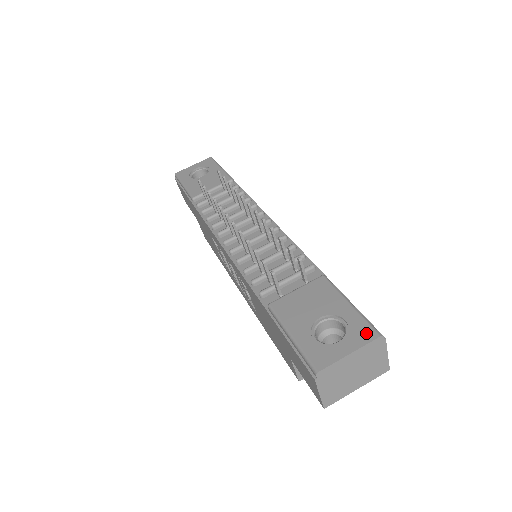
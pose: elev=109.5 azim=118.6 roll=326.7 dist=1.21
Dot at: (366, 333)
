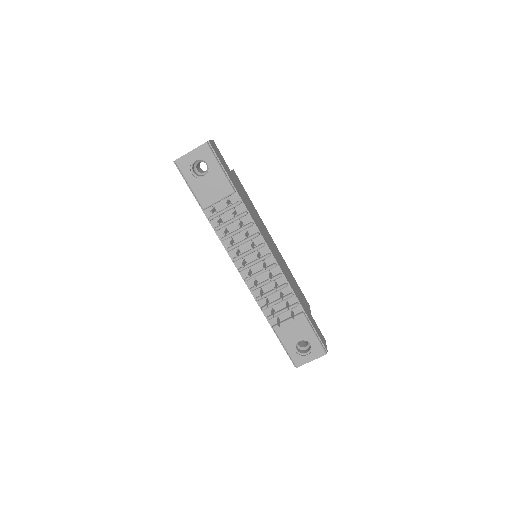
Dot at: (320, 353)
